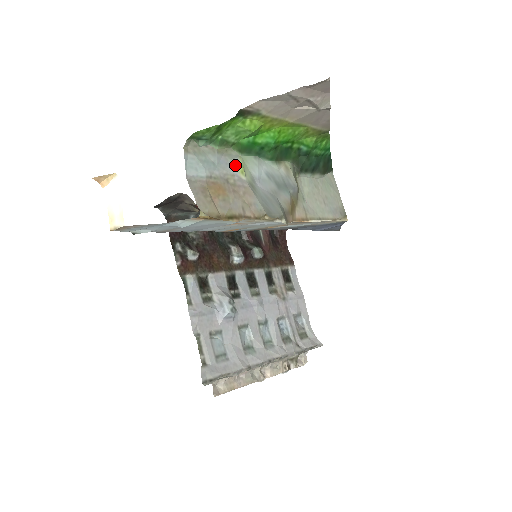
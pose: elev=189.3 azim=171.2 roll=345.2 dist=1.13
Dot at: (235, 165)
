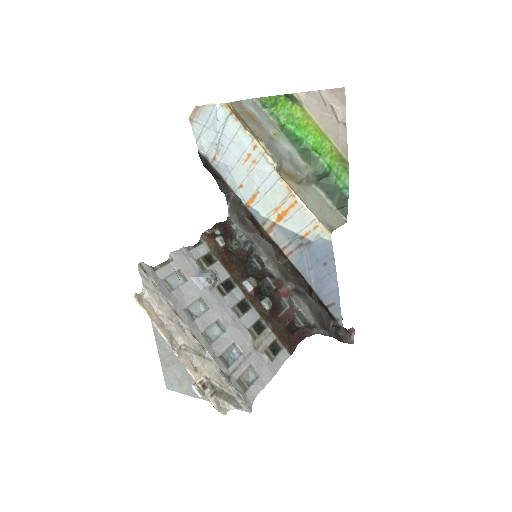
Dot at: (273, 128)
